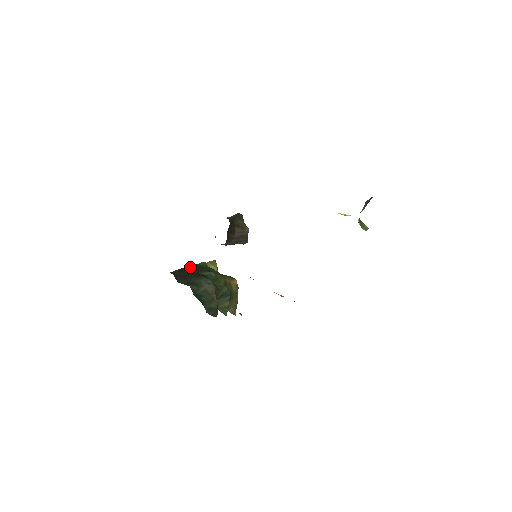
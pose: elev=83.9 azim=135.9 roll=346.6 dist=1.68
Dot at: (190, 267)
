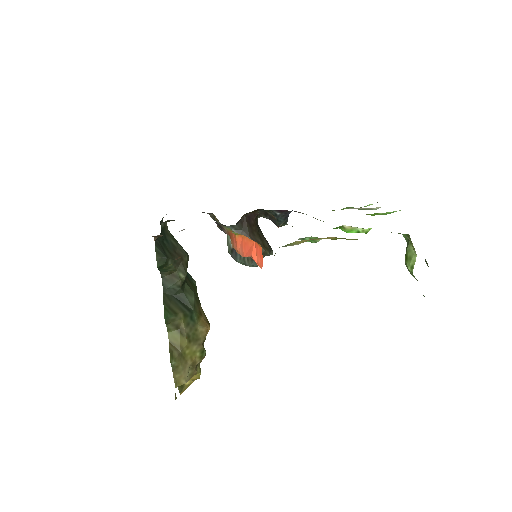
Dot at: occluded
